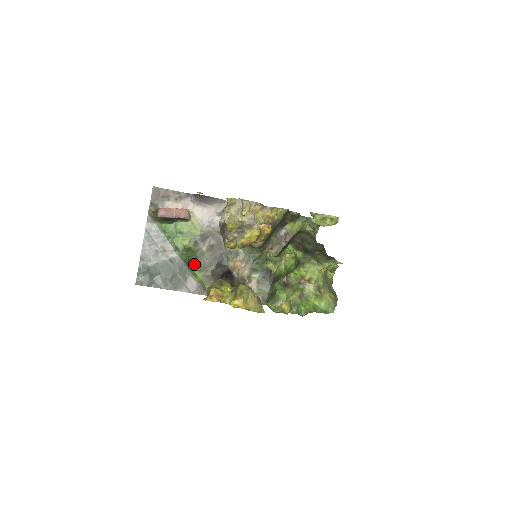
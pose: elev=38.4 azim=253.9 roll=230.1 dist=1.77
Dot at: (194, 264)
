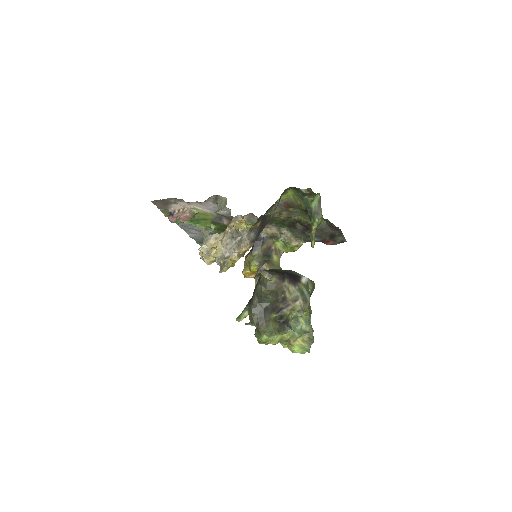
Dot at: occluded
